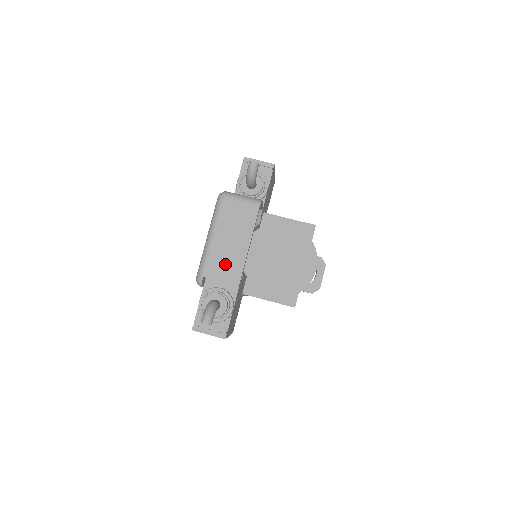
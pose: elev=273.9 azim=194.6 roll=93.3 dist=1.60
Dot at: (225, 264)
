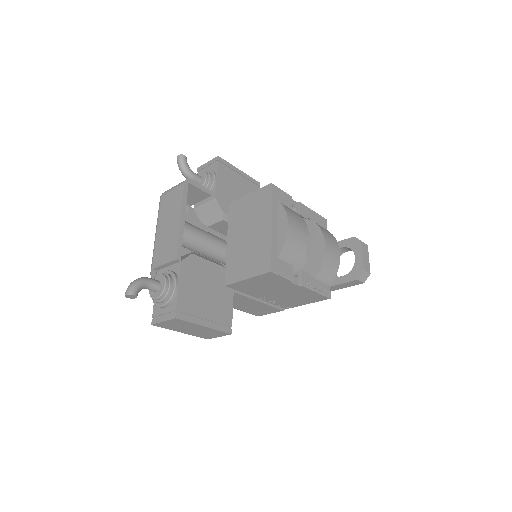
Dot at: (165, 247)
